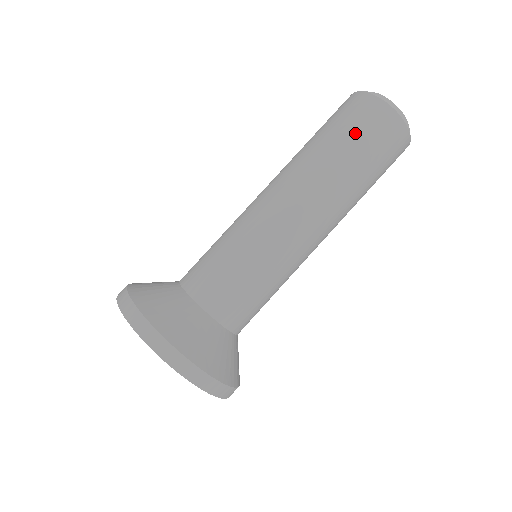
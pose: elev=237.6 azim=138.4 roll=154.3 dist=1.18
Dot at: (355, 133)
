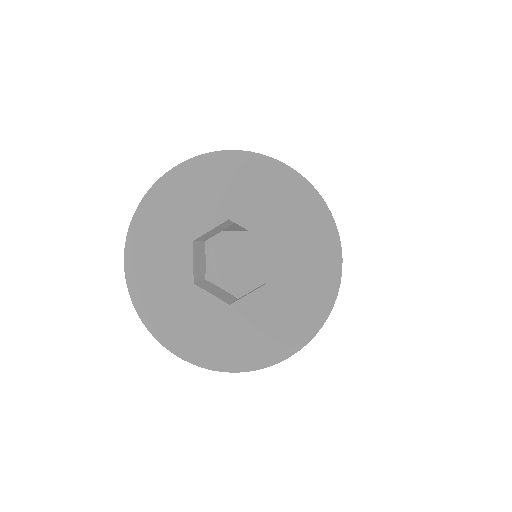
Dot at: occluded
